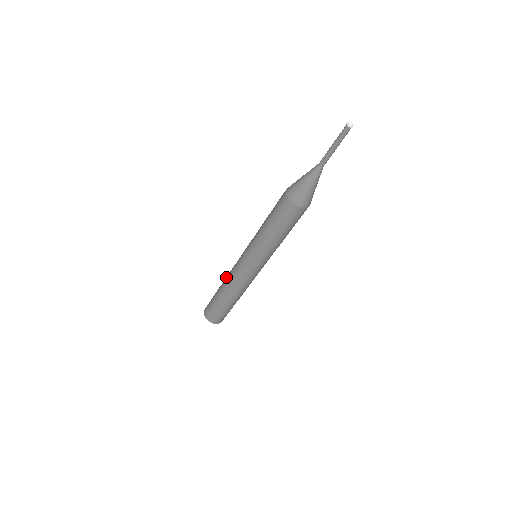
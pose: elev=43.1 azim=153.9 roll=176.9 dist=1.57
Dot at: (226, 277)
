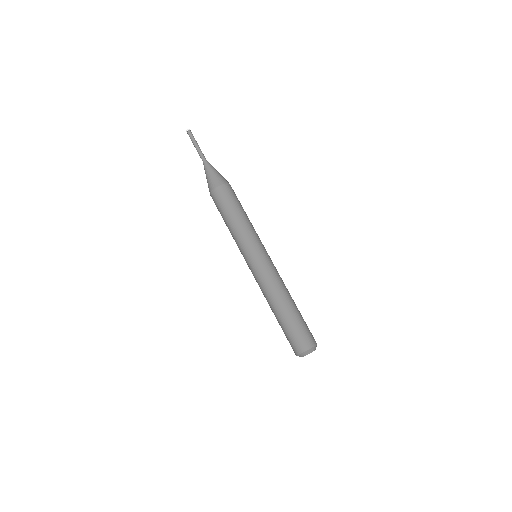
Dot at: occluded
